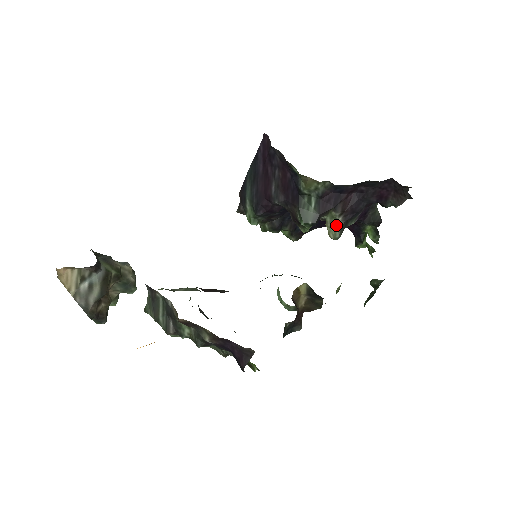
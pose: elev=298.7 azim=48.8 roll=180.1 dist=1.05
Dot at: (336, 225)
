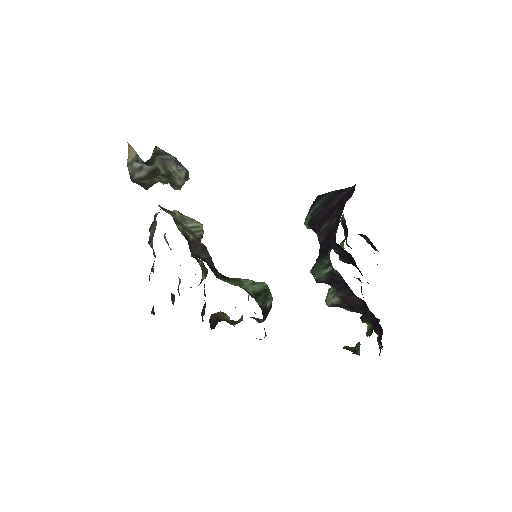
Dot at: (332, 298)
